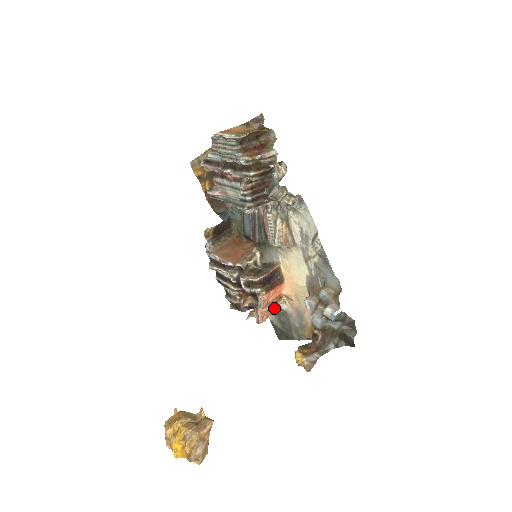
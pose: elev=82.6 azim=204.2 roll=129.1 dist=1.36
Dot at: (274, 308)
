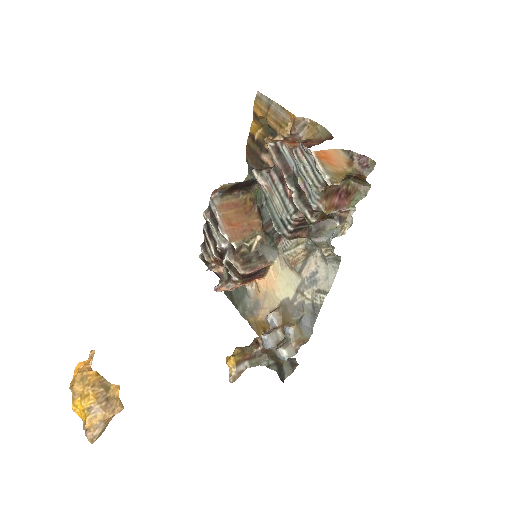
Dot at: occluded
